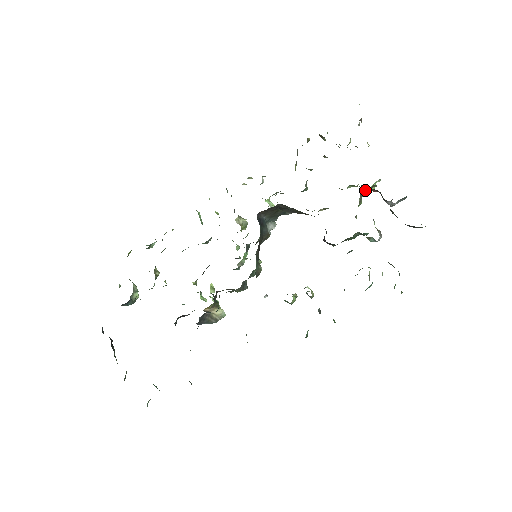
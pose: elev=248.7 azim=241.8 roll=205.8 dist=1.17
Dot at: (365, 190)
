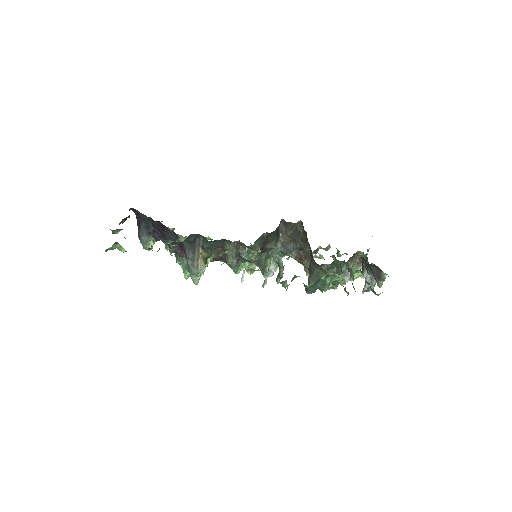
Dot at: occluded
